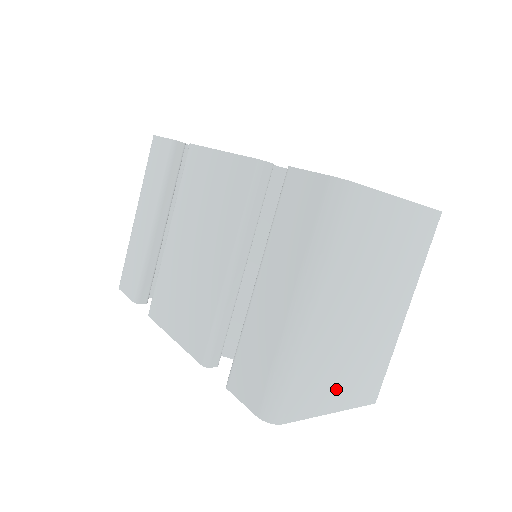
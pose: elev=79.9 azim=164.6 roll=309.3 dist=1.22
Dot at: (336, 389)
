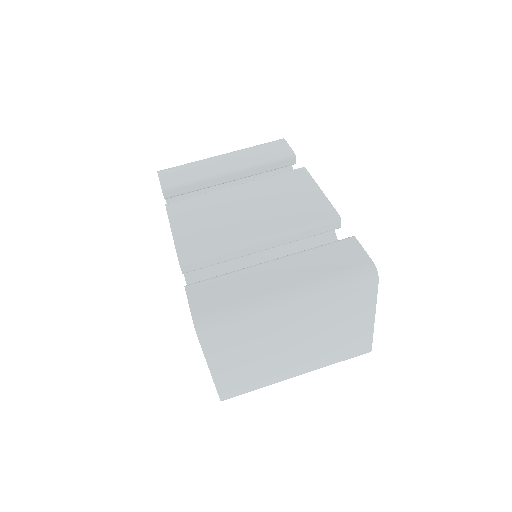
Dot at: (230, 361)
